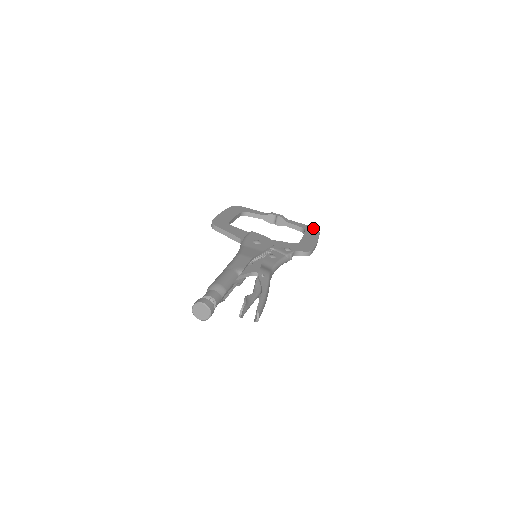
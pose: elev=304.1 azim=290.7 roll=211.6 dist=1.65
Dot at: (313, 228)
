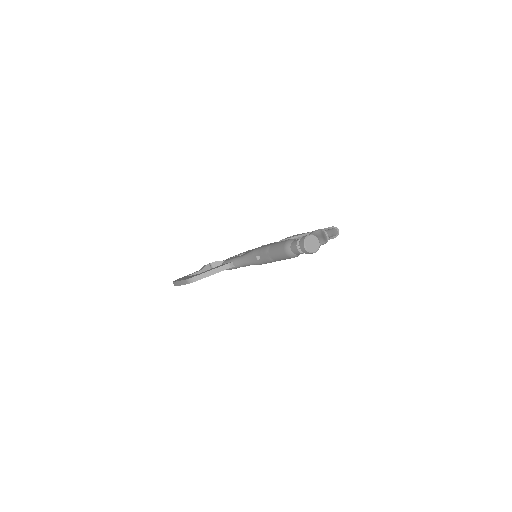
Dot at: occluded
